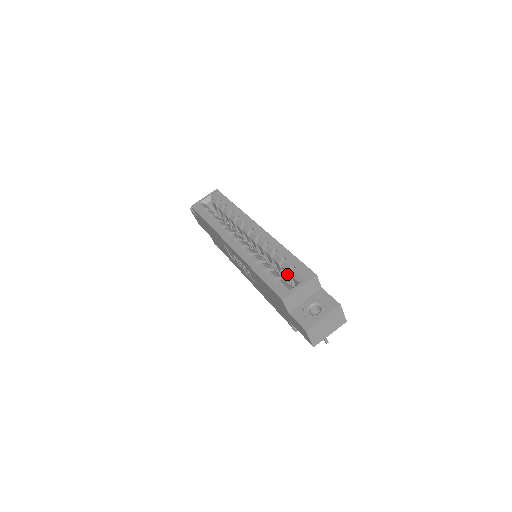
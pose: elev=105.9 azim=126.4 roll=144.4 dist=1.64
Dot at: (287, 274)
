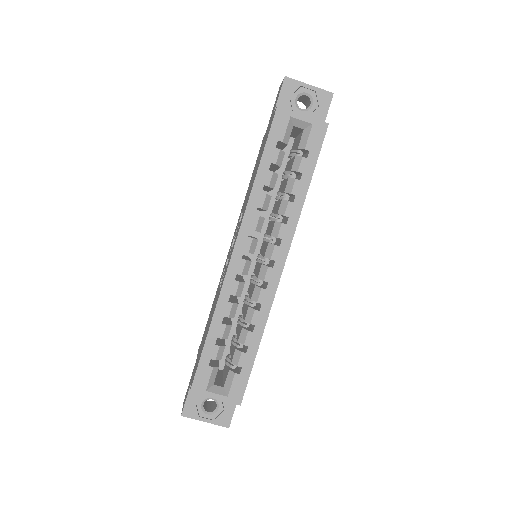
Dot at: (233, 355)
